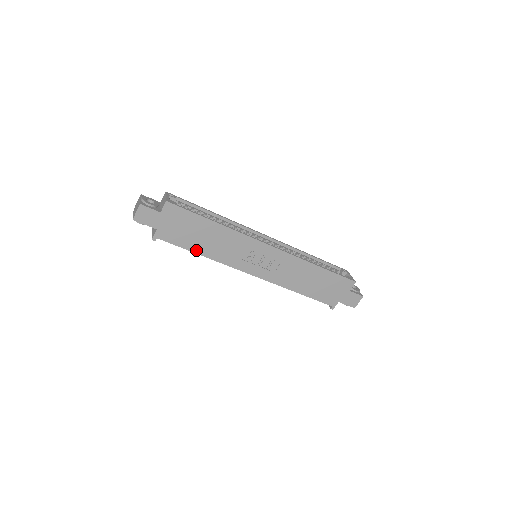
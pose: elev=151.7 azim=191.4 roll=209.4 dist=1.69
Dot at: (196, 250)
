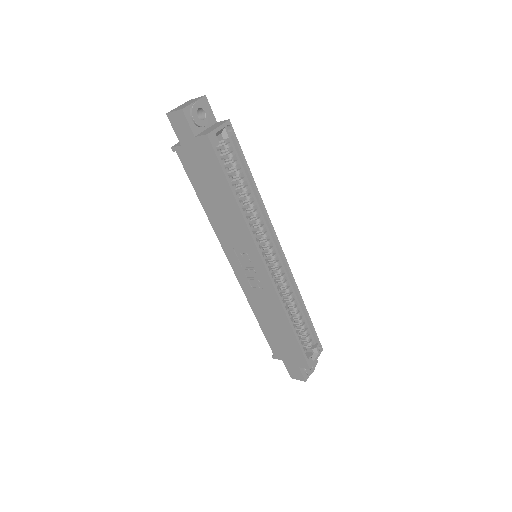
Dot at: (202, 198)
